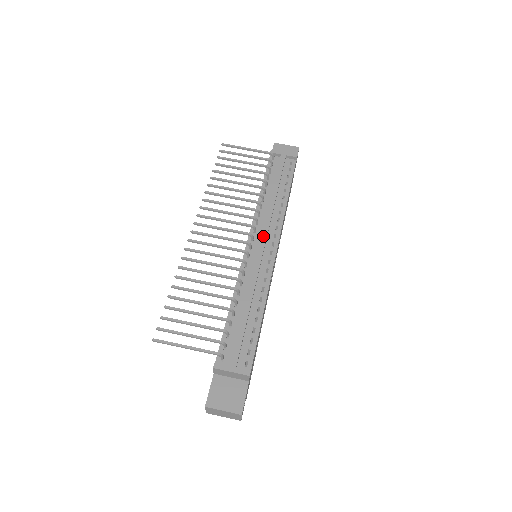
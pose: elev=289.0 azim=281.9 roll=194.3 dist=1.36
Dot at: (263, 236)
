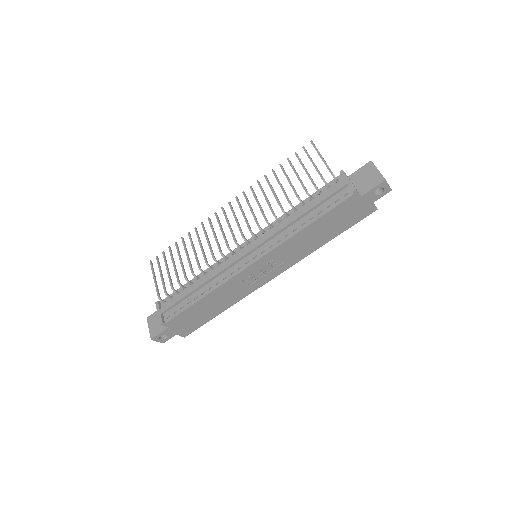
Dot at: (253, 246)
